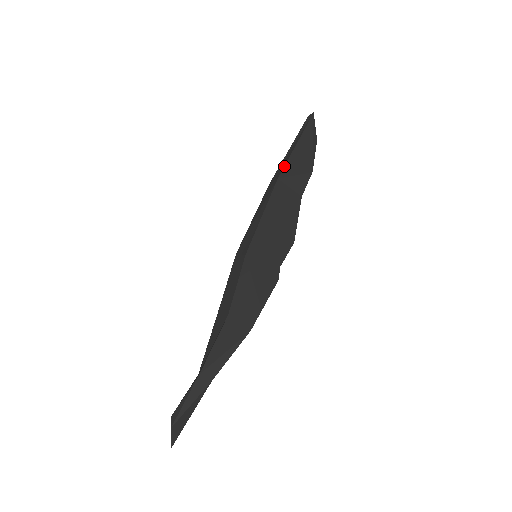
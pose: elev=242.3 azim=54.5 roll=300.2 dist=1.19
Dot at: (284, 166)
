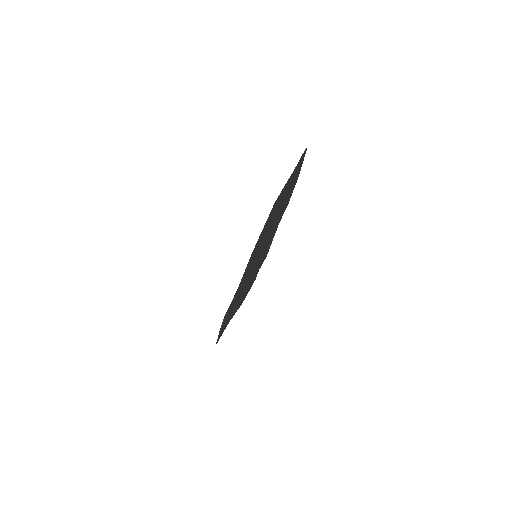
Dot at: (280, 193)
